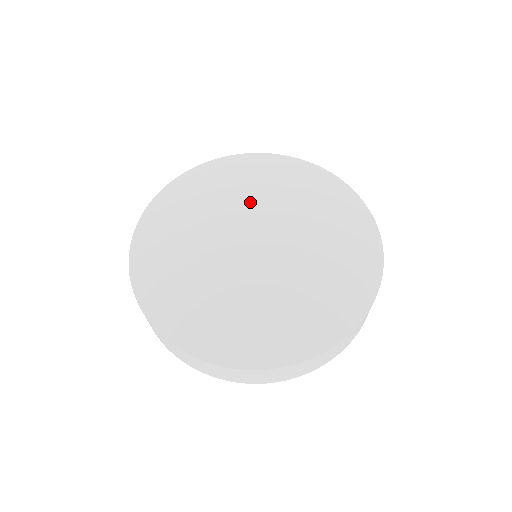
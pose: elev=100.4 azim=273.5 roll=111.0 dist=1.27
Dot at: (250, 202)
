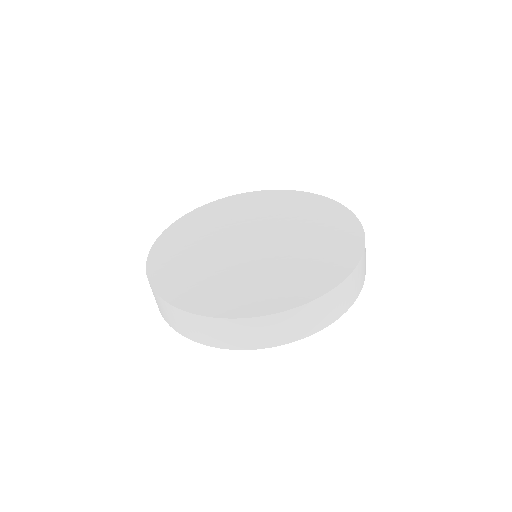
Dot at: (245, 217)
